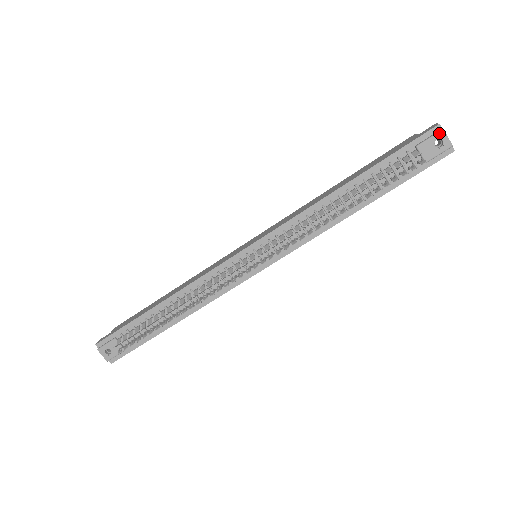
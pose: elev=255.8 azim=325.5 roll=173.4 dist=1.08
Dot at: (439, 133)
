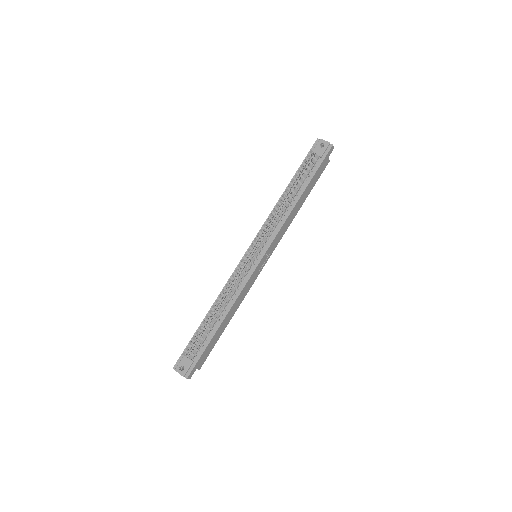
Dot at: (319, 141)
